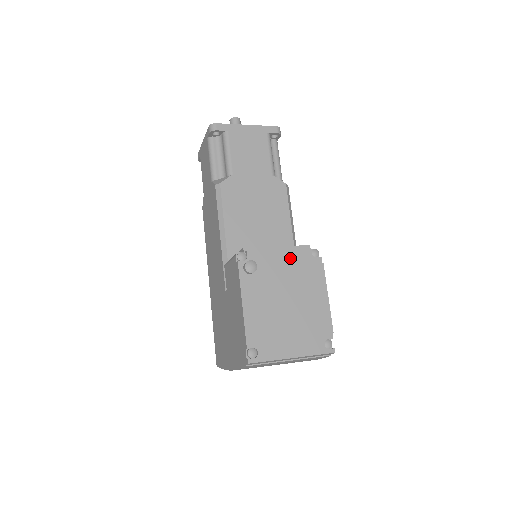
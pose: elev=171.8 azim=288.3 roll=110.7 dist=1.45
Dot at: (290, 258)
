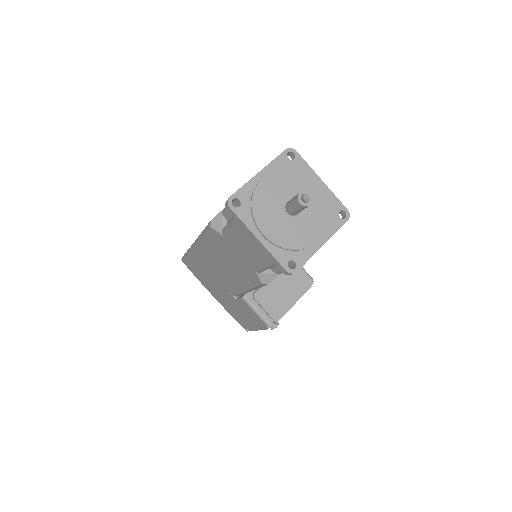
Dot at: occluded
